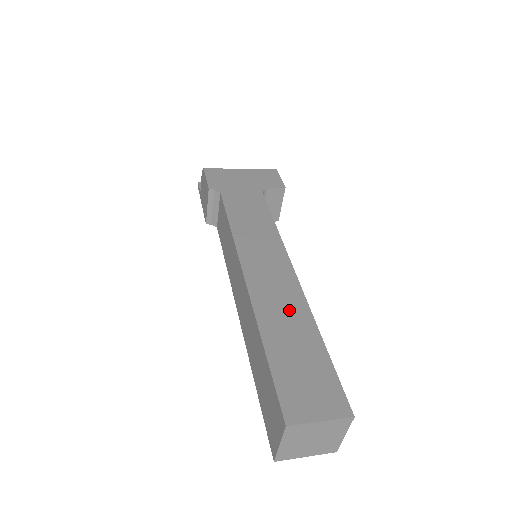
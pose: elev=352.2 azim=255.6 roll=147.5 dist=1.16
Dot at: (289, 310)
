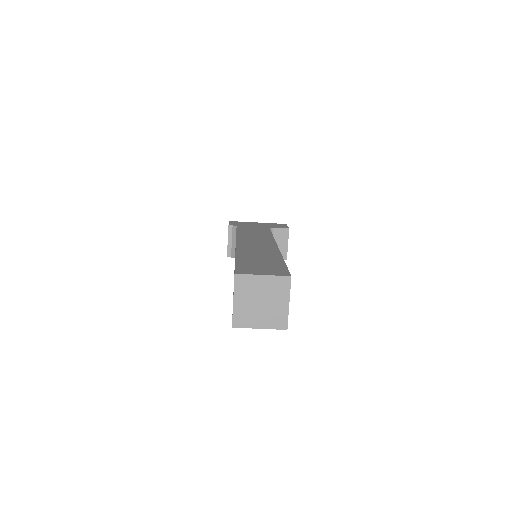
Dot at: (263, 252)
